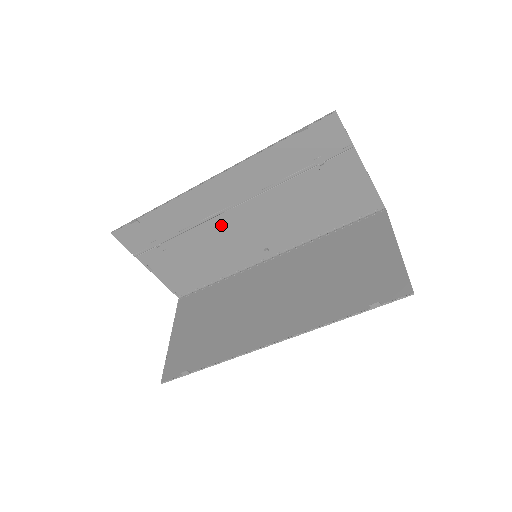
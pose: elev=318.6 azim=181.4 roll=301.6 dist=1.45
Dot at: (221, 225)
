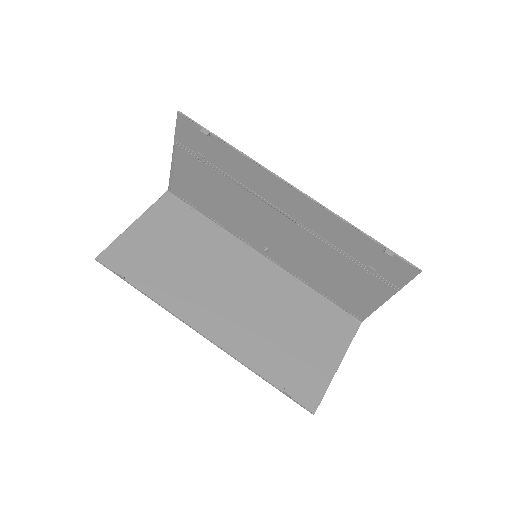
Dot at: (260, 208)
